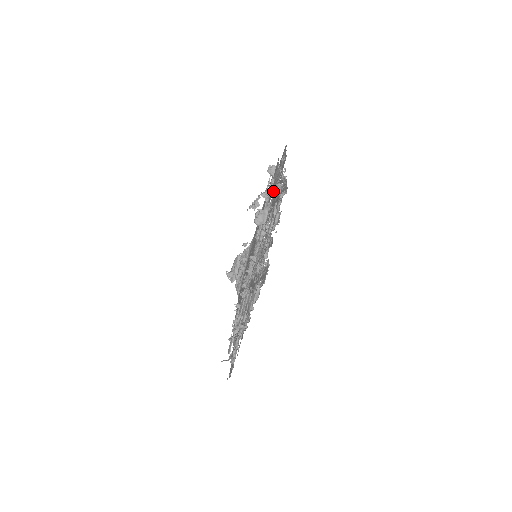
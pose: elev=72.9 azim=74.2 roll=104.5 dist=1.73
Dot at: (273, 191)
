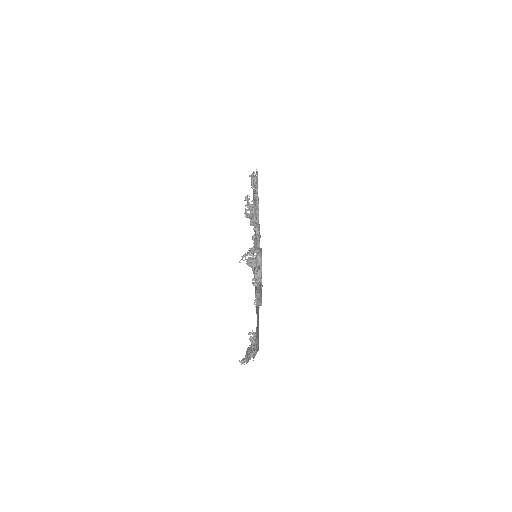
Dot at: occluded
